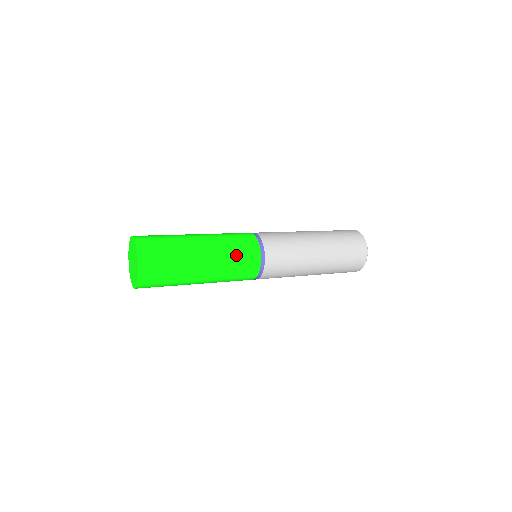
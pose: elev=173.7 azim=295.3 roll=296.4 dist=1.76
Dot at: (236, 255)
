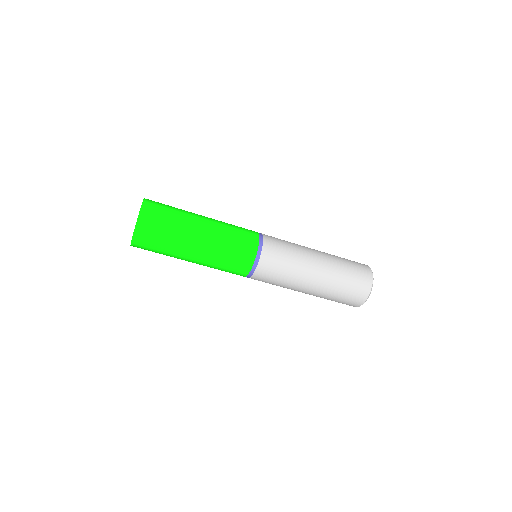
Dot at: occluded
